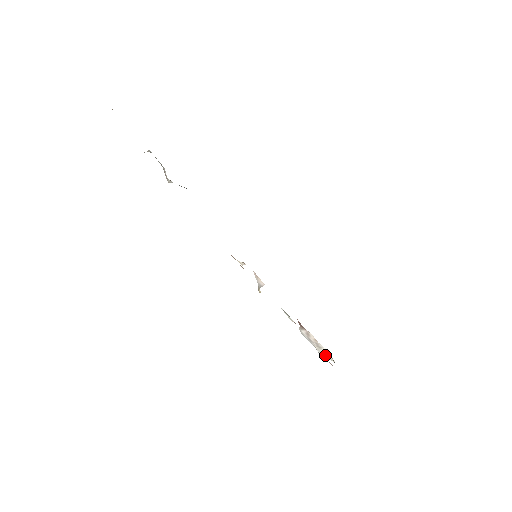
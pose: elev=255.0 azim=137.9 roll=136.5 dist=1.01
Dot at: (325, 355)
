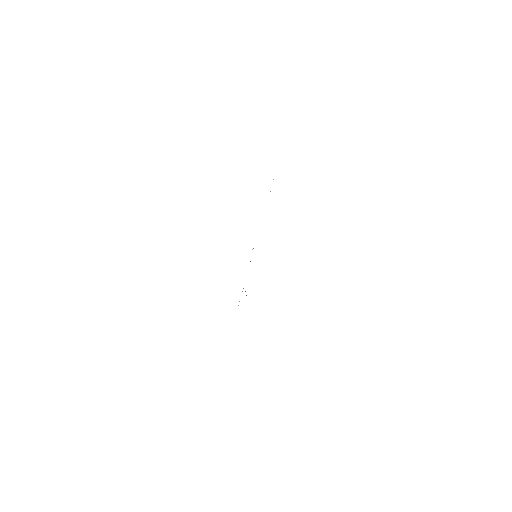
Dot at: occluded
